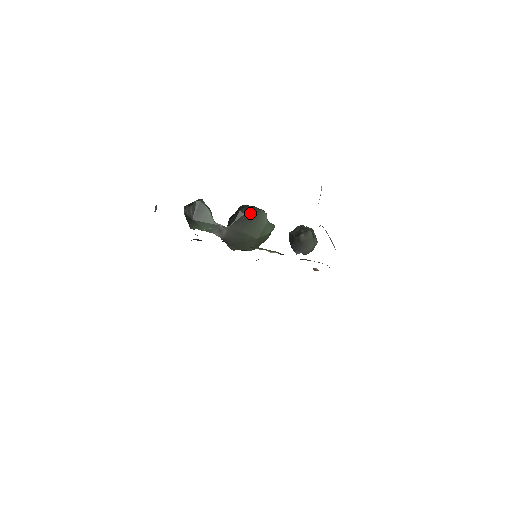
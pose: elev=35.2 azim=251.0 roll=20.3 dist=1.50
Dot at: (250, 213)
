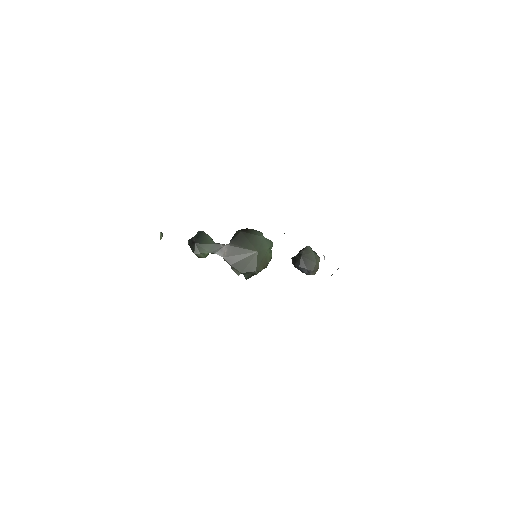
Dot at: (246, 231)
